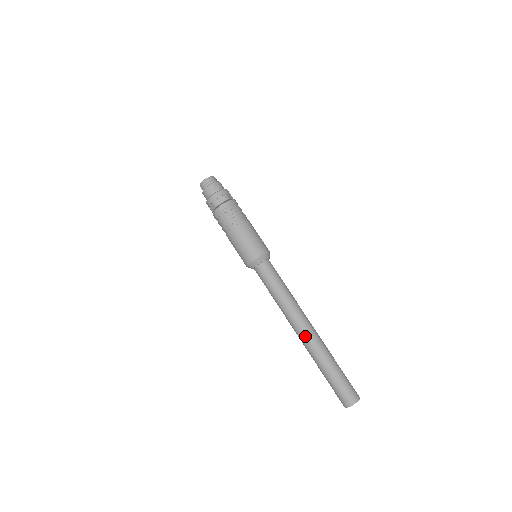
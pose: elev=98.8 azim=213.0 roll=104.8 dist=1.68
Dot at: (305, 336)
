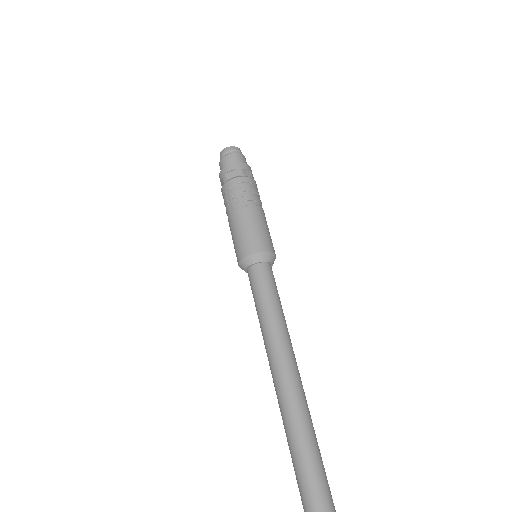
Dot at: (279, 385)
